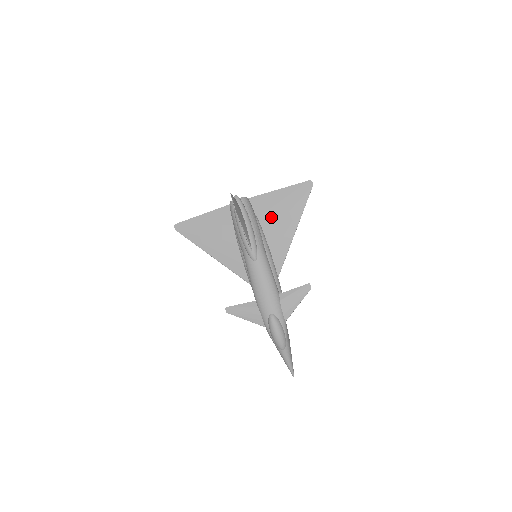
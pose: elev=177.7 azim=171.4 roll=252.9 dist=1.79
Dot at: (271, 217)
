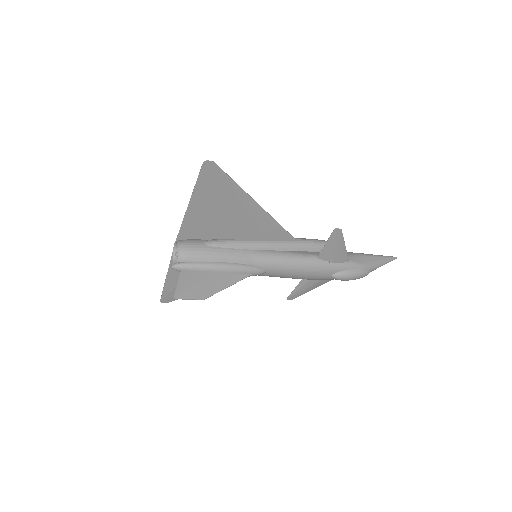
Dot at: (221, 225)
